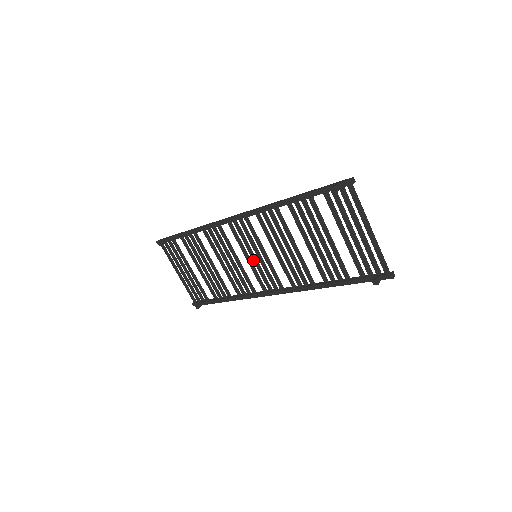
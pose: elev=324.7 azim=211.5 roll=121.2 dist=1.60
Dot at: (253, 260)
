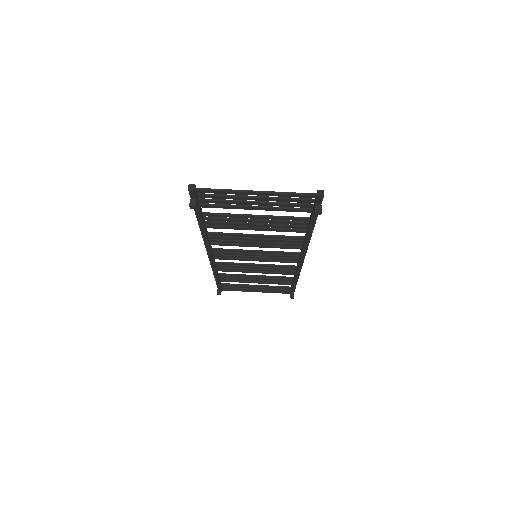
Dot at: (259, 259)
